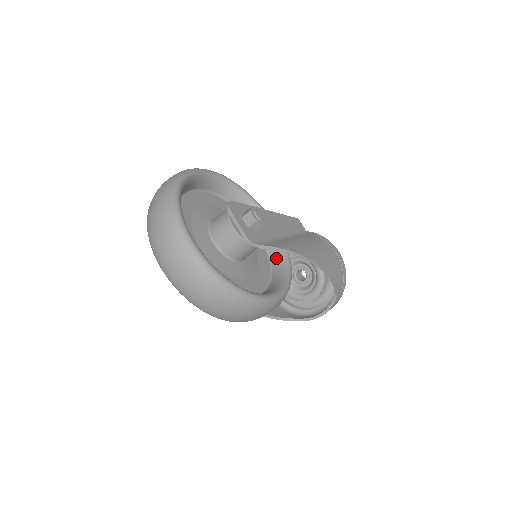
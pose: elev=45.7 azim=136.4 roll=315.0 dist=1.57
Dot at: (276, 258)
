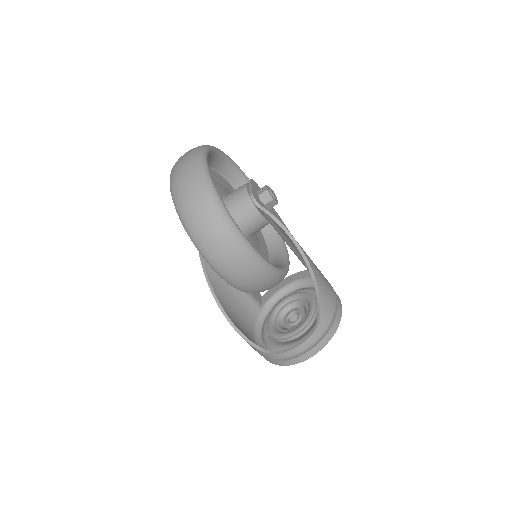
Dot at: occluded
